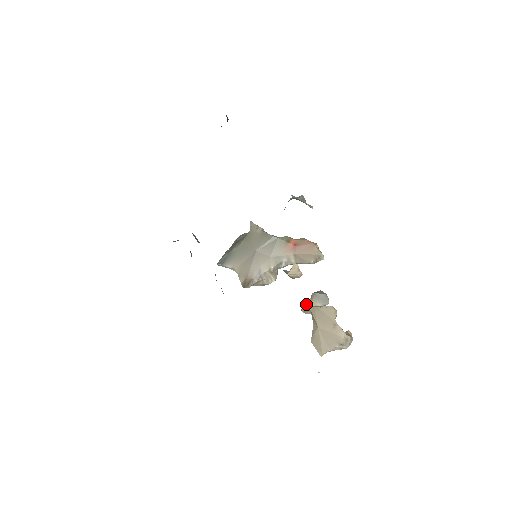
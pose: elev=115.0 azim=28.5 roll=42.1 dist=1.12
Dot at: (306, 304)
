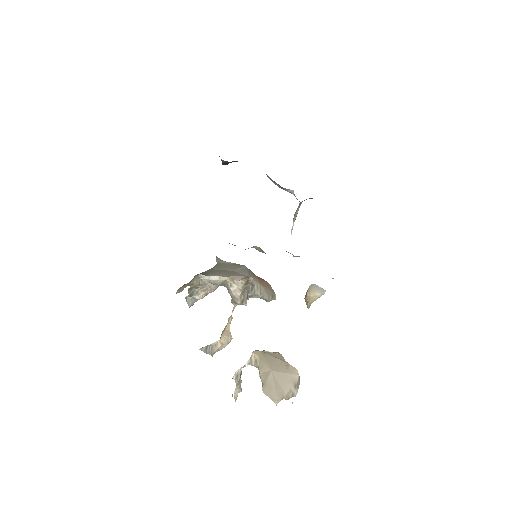
Dot at: (254, 351)
